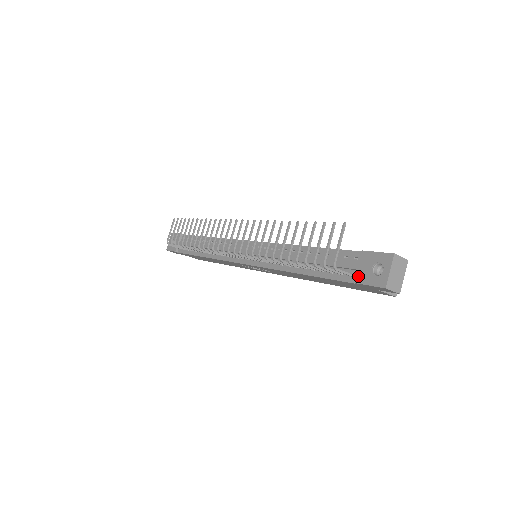
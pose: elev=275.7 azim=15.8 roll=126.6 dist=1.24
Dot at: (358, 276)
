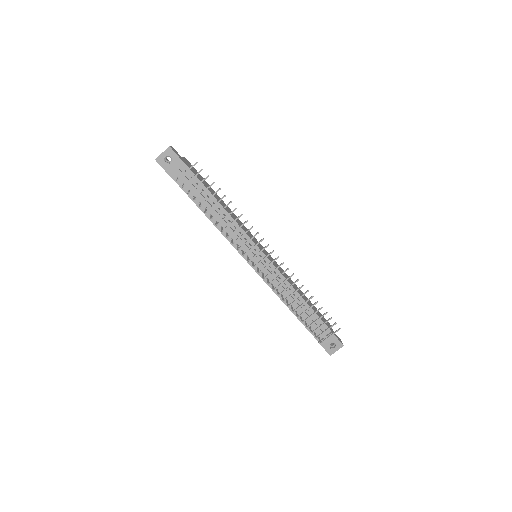
Dot at: (323, 342)
